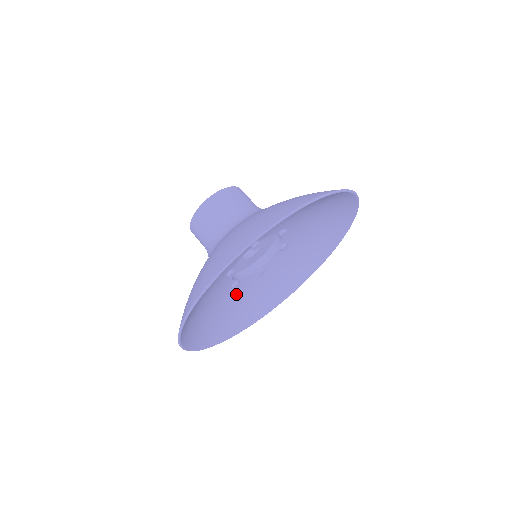
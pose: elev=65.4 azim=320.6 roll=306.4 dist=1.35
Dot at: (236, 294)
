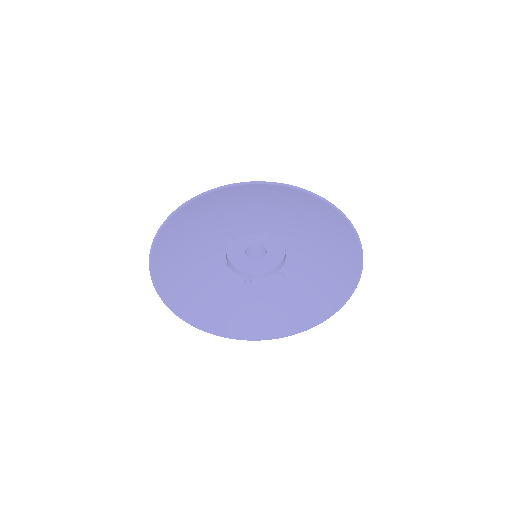
Dot at: (216, 280)
